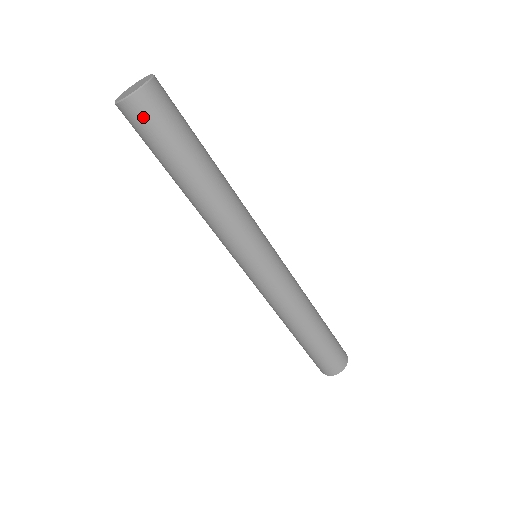
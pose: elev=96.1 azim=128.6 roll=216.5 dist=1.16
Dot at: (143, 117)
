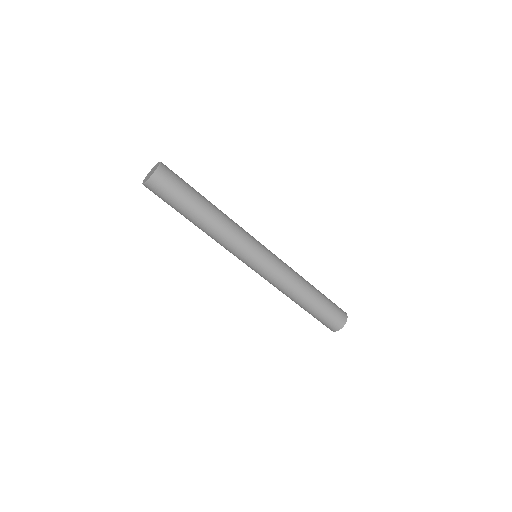
Dot at: (162, 186)
